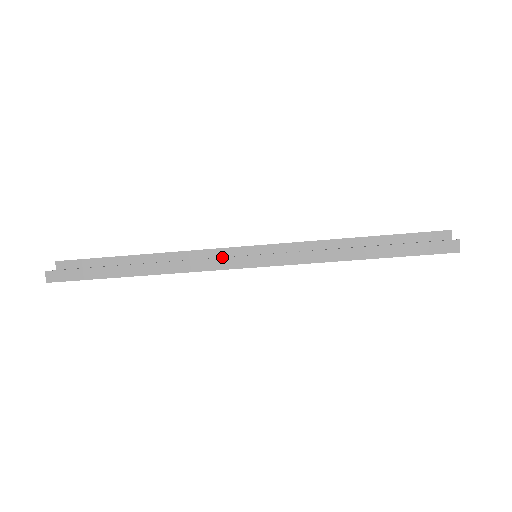
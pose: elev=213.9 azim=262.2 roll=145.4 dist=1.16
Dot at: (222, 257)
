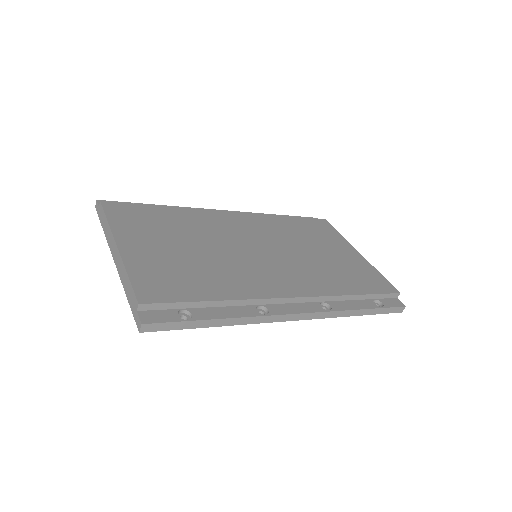
Dot at: (288, 314)
